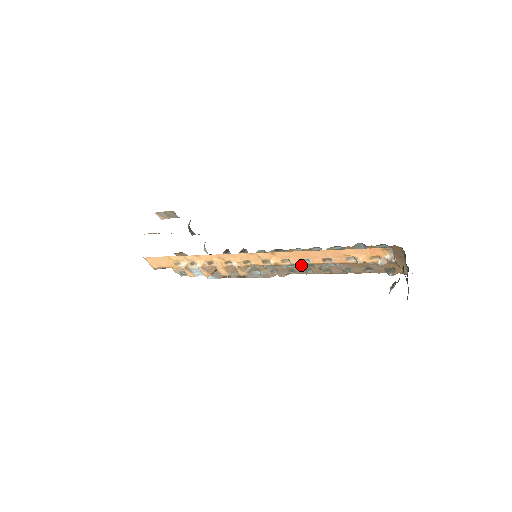
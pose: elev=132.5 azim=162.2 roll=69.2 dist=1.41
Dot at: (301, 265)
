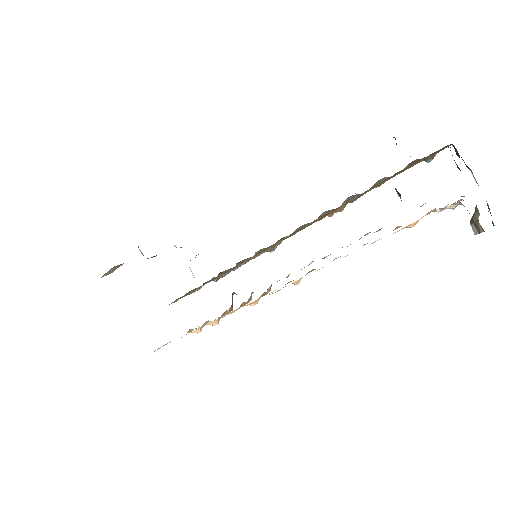
Dot at: (328, 255)
